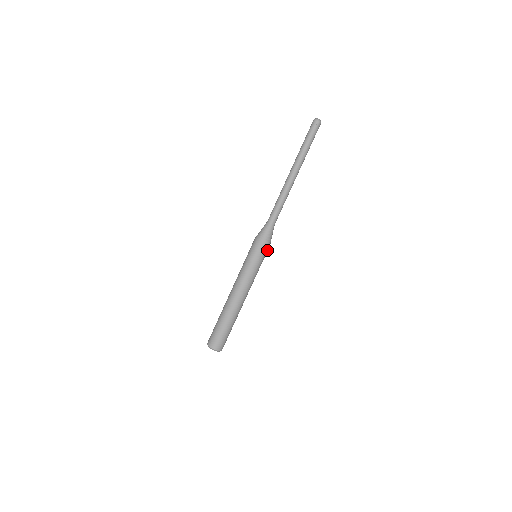
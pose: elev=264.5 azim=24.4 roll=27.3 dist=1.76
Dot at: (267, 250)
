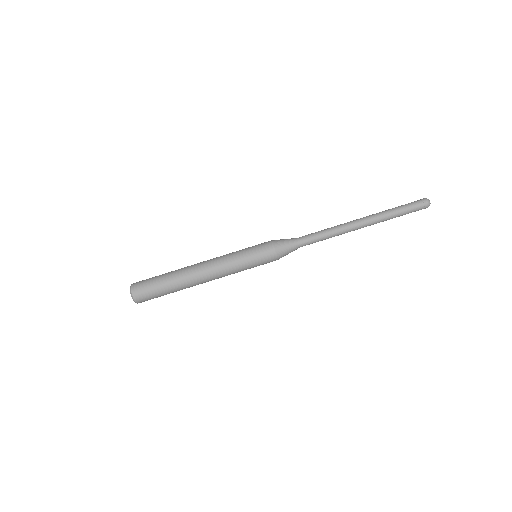
Dot at: (271, 261)
